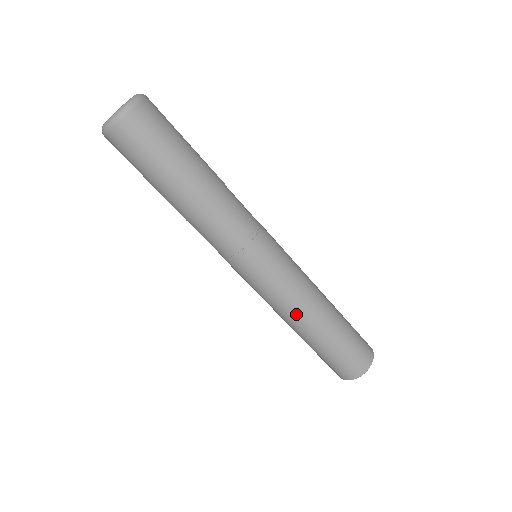
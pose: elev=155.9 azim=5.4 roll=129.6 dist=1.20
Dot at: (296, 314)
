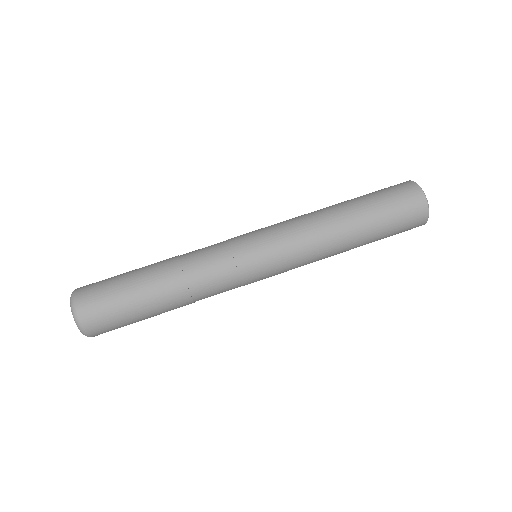
Dot at: occluded
